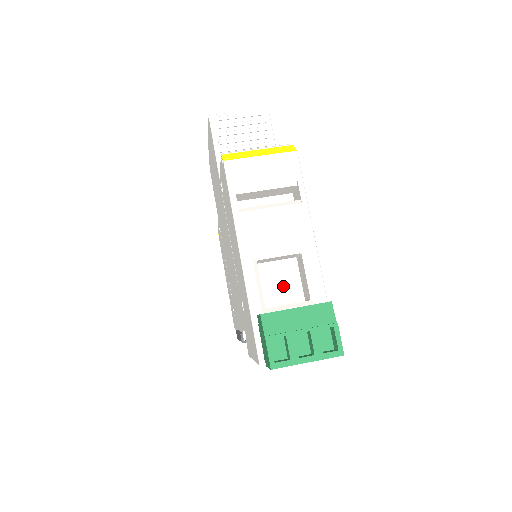
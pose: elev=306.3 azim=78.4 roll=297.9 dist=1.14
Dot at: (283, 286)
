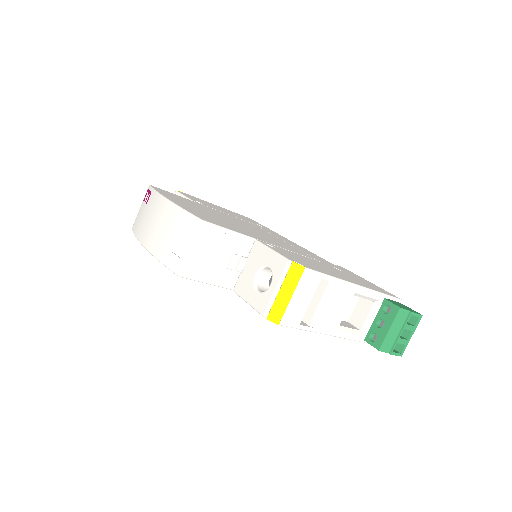
Dot at: occluded
